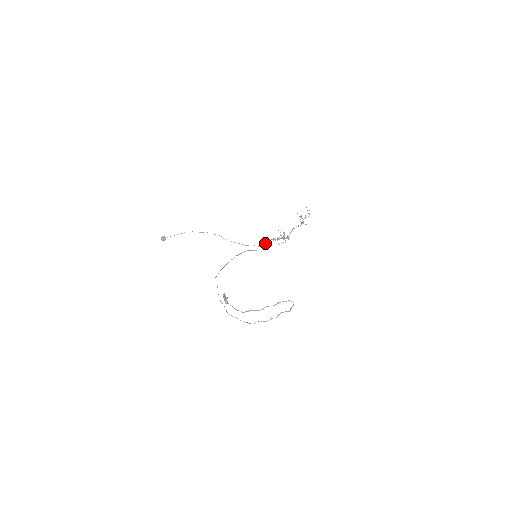
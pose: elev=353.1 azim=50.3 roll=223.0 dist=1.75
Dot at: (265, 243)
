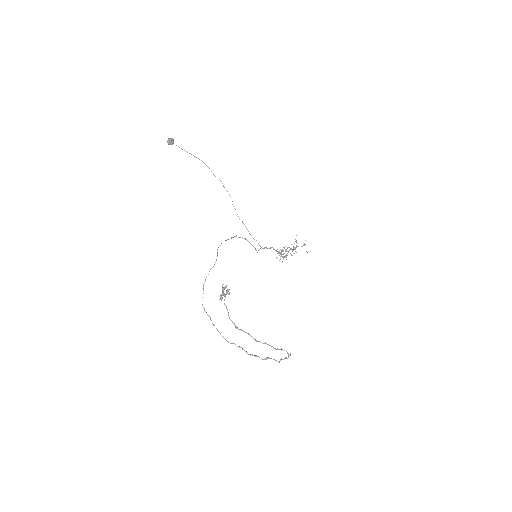
Dot at: occluded
